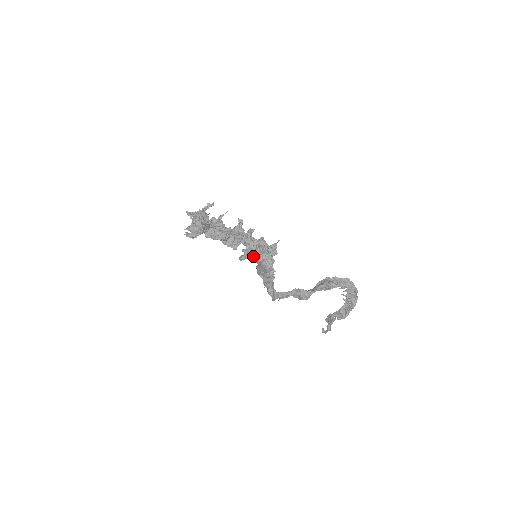
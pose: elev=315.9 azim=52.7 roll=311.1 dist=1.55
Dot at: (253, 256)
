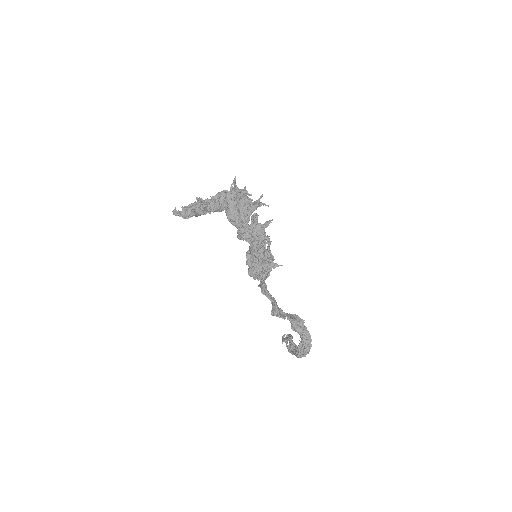
Dot at: (247, 256)
